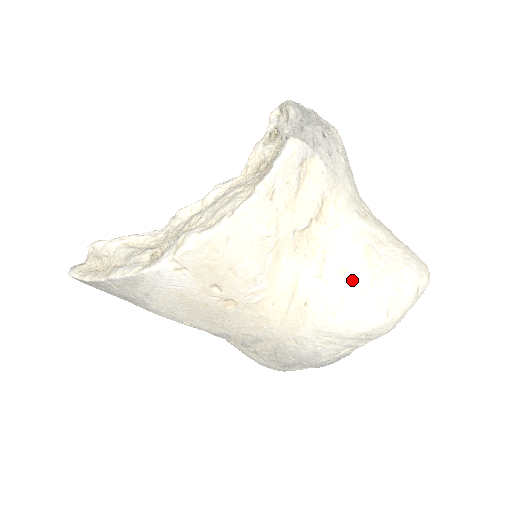
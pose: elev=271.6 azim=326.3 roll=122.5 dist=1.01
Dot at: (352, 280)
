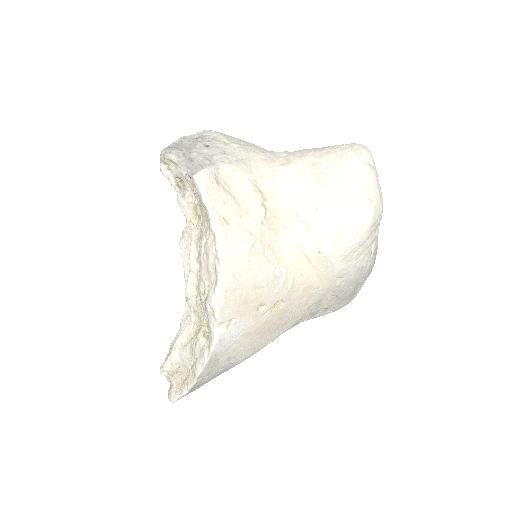
Dot at: (327, 207)
